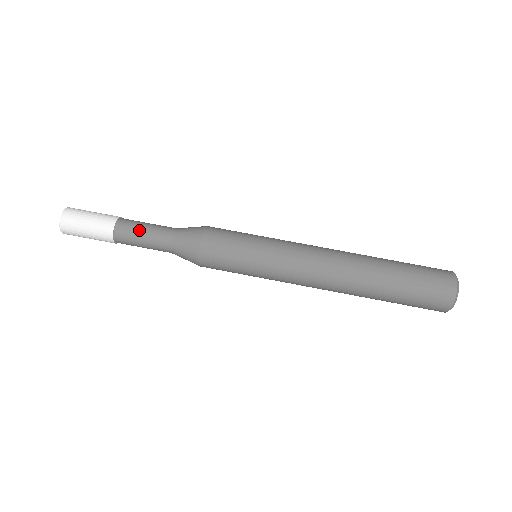
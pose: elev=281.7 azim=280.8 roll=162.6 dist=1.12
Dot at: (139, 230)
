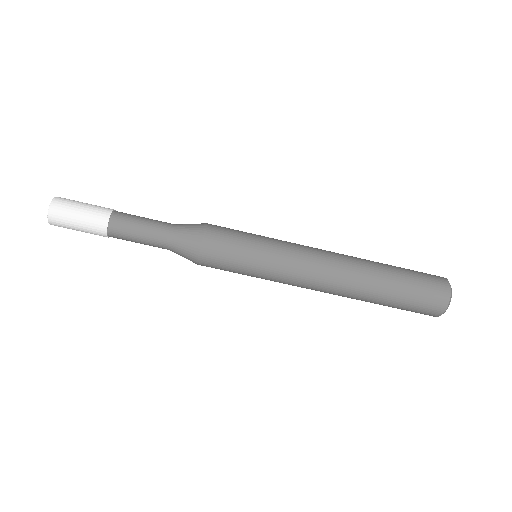
Dot at: (135, 227)
